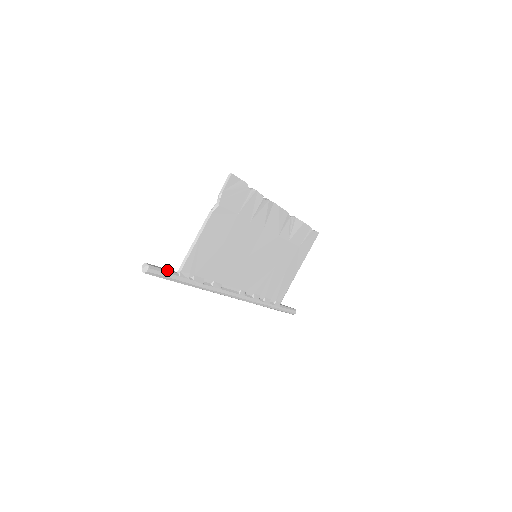
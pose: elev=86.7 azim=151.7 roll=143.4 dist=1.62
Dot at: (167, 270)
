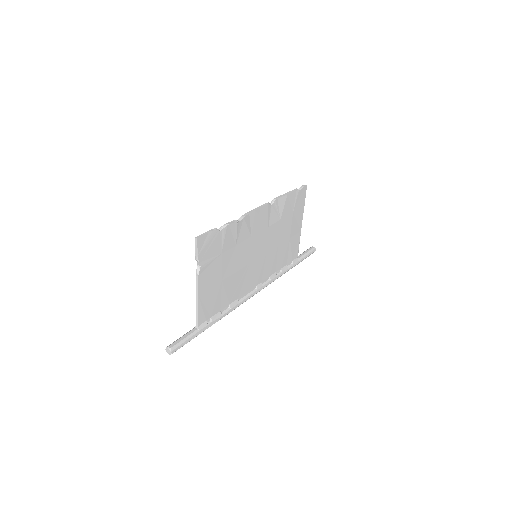
Dot at: (187, 336)
